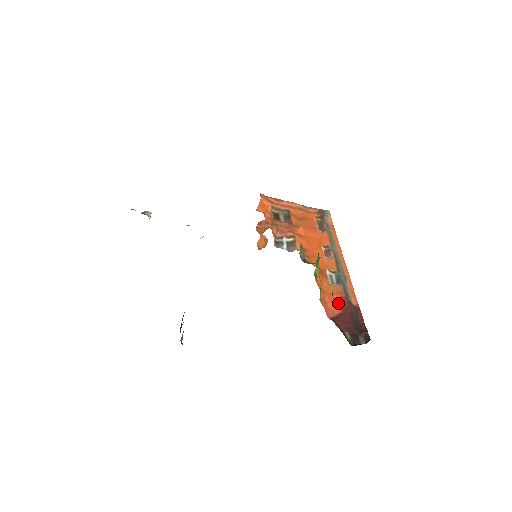
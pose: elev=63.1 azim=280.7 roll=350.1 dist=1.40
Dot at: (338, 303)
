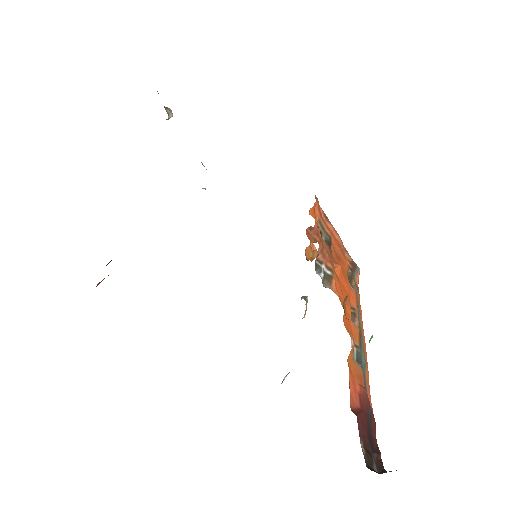
Dot at: (358, 391)
